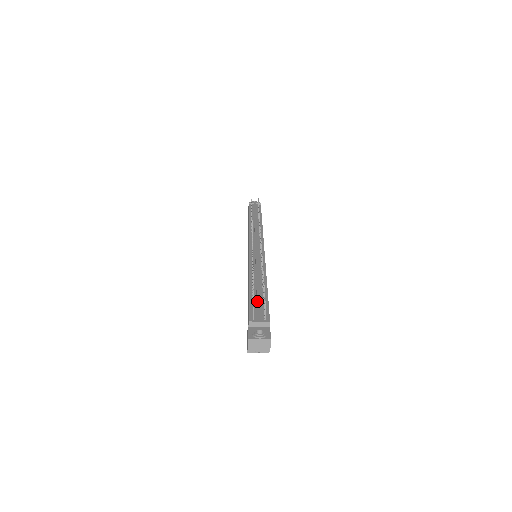
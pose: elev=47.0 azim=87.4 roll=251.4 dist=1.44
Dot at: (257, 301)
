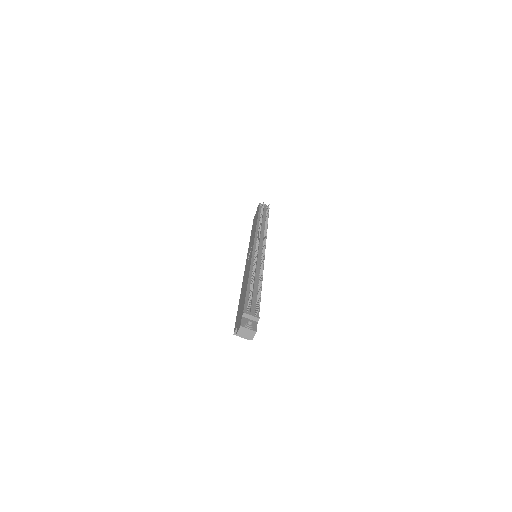
Dot at: (253, 298)
